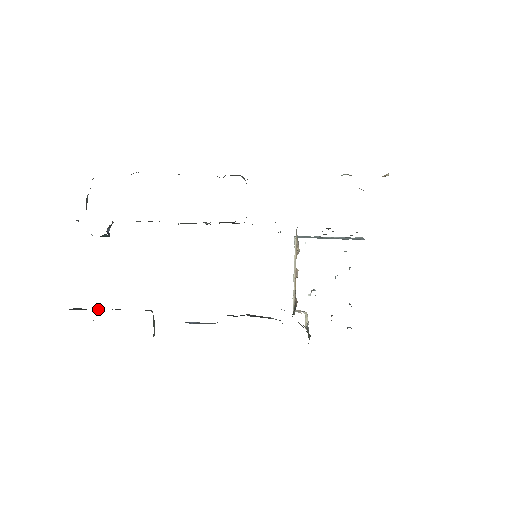
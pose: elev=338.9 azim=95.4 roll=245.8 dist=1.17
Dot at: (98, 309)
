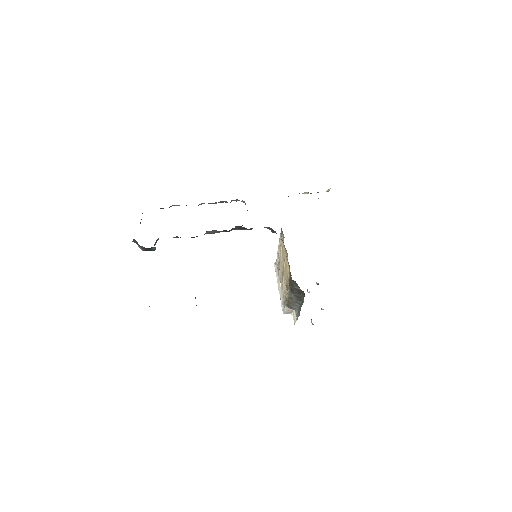
Dot at: occluded
